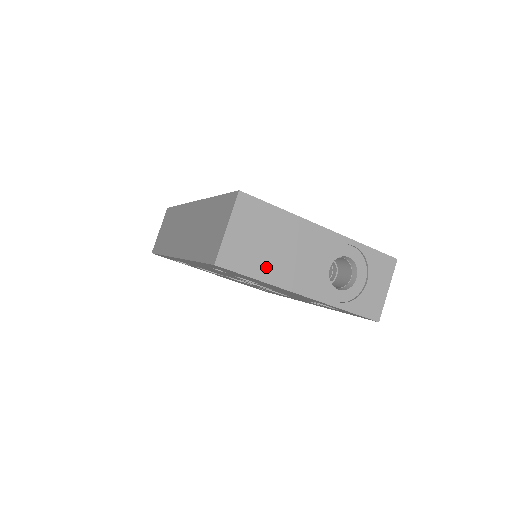
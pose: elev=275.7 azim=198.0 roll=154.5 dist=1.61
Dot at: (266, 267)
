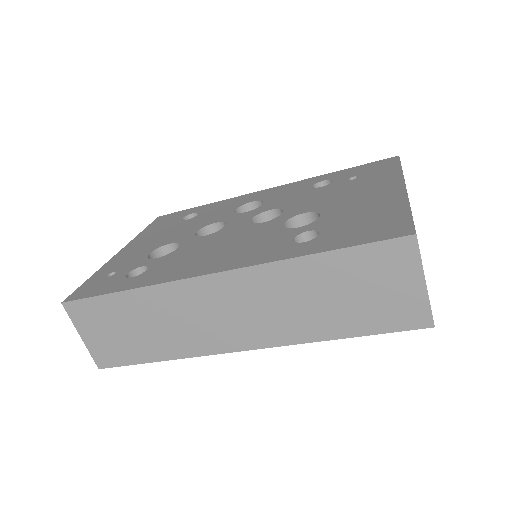
Dot at: occluded
